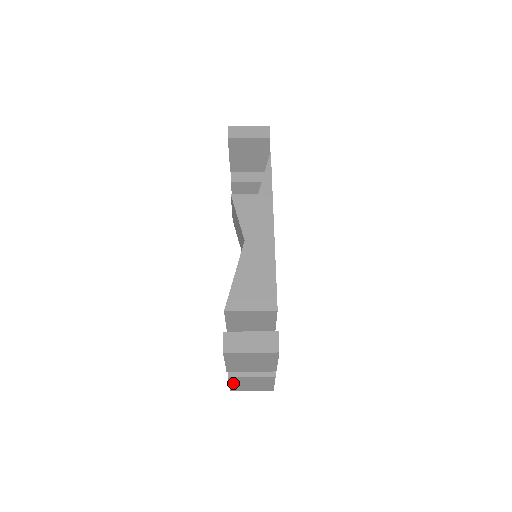
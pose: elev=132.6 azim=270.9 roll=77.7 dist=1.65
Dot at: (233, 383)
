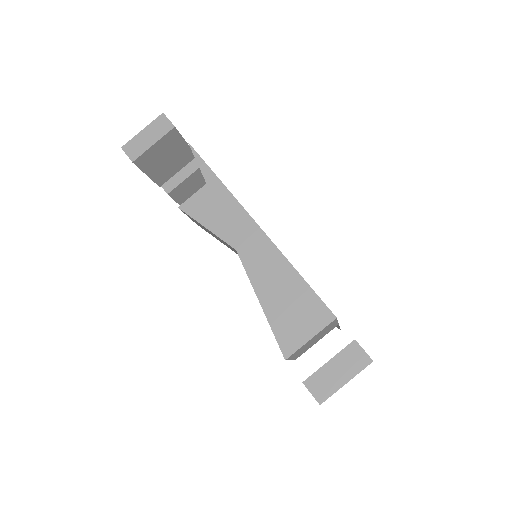
Dot at: occluded
